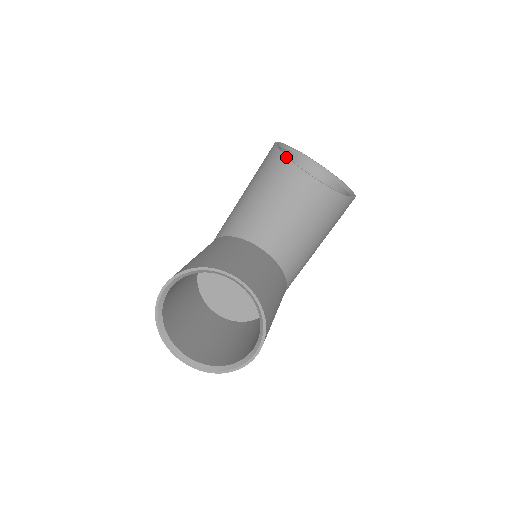
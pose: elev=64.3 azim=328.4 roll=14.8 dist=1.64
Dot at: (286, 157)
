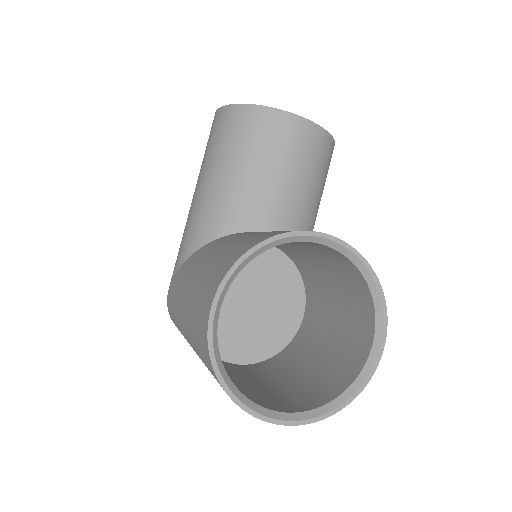
Dot at: (258, 105)
